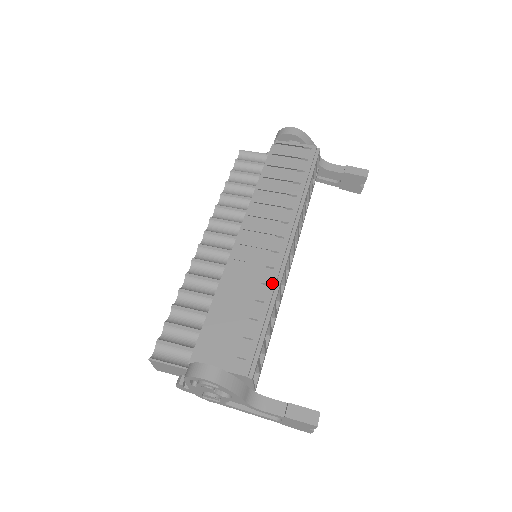
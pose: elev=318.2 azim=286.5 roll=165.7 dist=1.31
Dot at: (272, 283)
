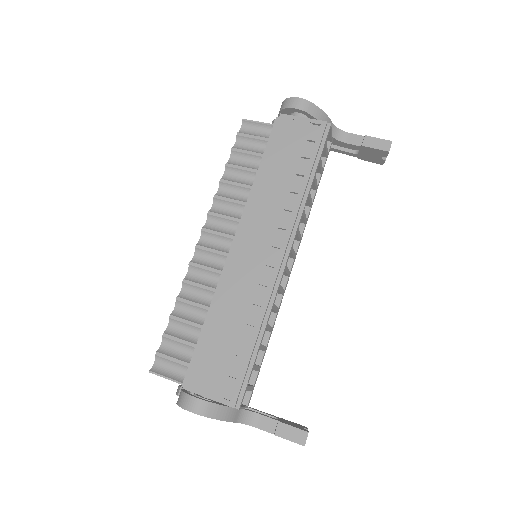
Dot at: (264, 305)
